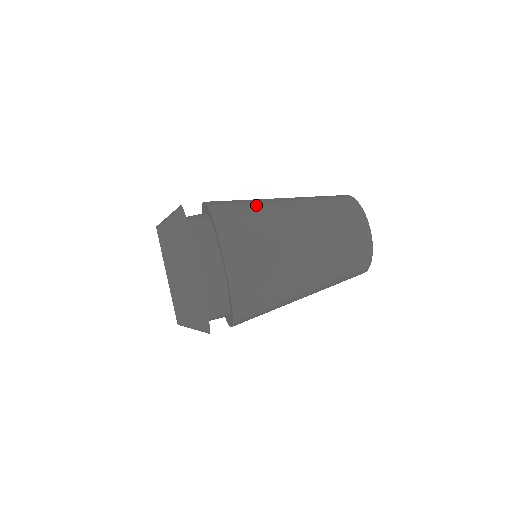
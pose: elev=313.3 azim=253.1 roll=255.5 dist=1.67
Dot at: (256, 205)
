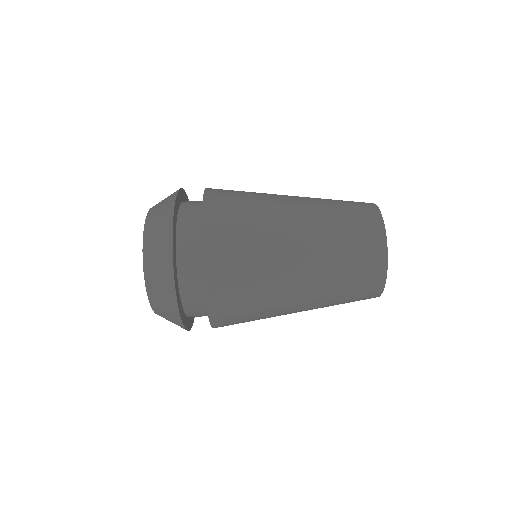
Dot at: (260, 246)
